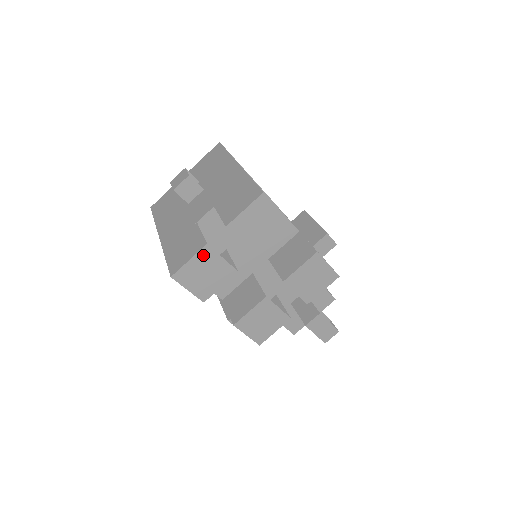
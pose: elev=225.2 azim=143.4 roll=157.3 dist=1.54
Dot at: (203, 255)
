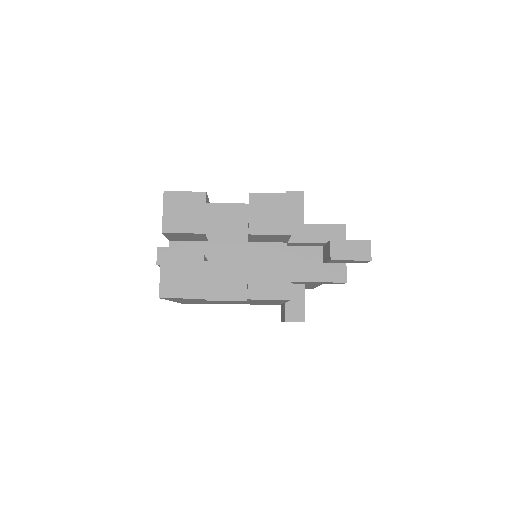
Dot at: (166, 264)
